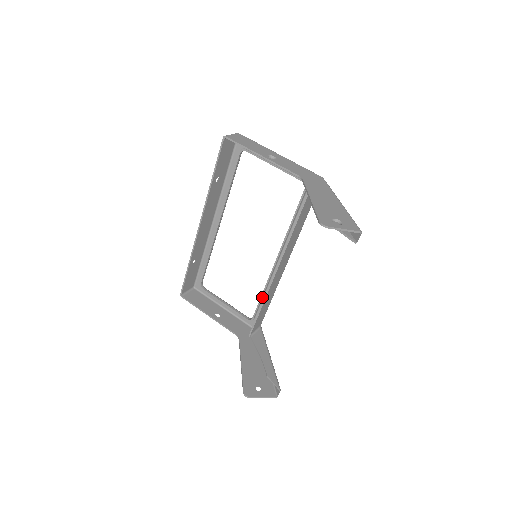
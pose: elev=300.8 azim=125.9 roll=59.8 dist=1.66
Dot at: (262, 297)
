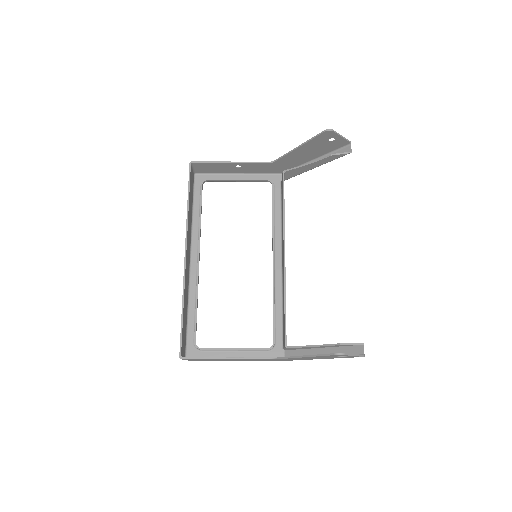
Dot at: (274, 310)
